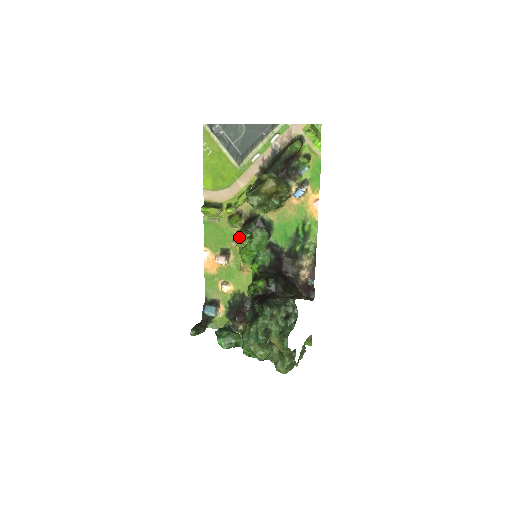
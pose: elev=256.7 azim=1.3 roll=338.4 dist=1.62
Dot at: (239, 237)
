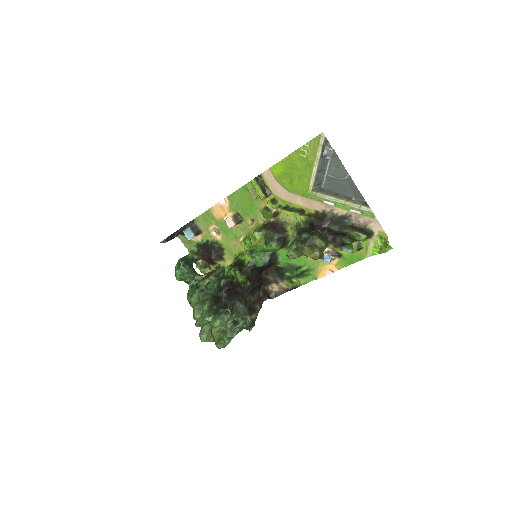
Dot at: (258, 239)
